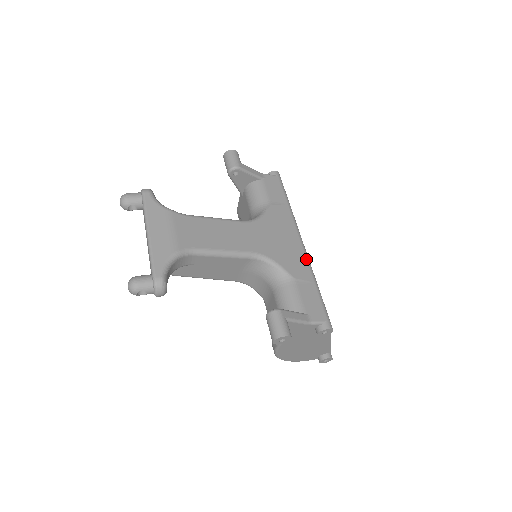
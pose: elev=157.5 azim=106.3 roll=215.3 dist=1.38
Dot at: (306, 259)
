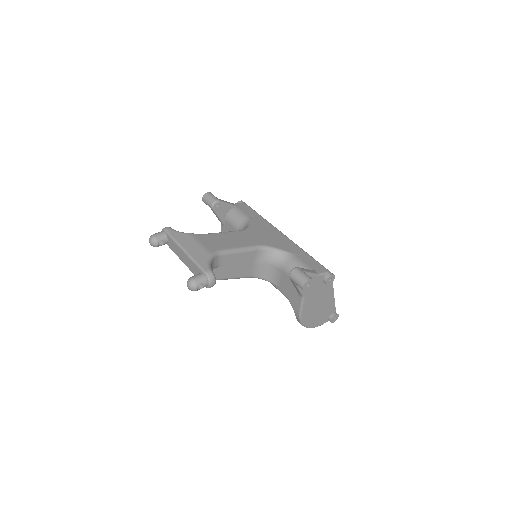
Dot at: (293, 242)
